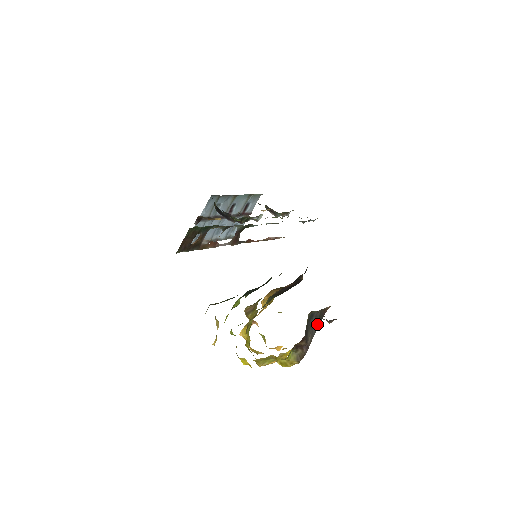
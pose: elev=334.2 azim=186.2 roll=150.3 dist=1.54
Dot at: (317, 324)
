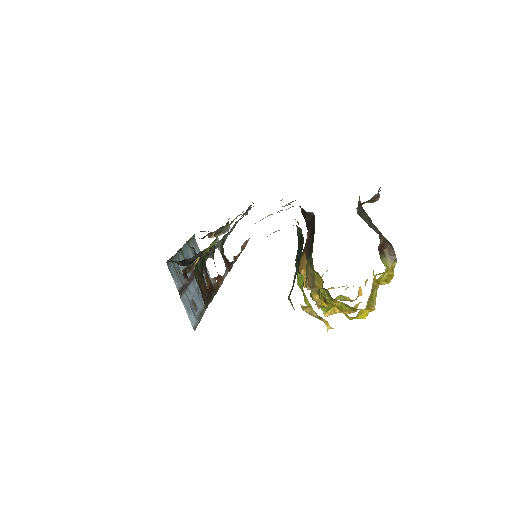
Dot at: (369, 219)
